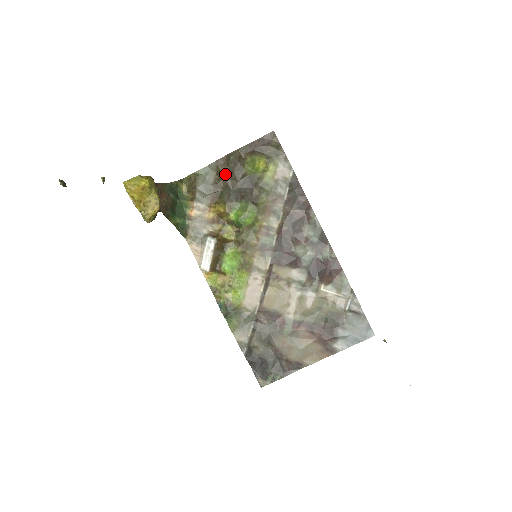
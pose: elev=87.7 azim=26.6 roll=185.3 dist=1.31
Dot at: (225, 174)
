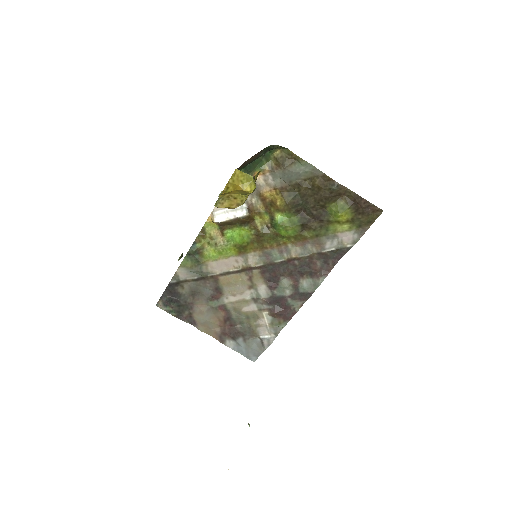
Dot at: (315, 188)
